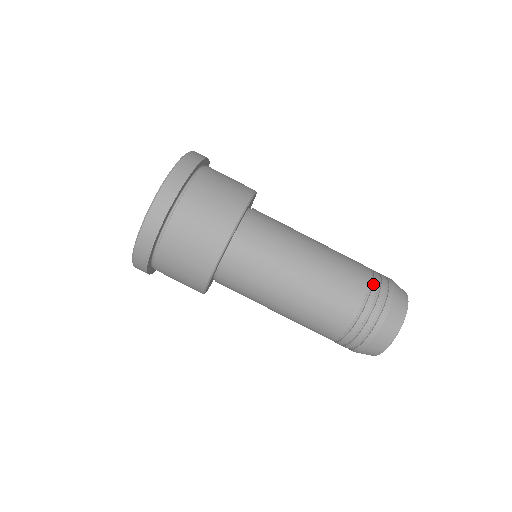
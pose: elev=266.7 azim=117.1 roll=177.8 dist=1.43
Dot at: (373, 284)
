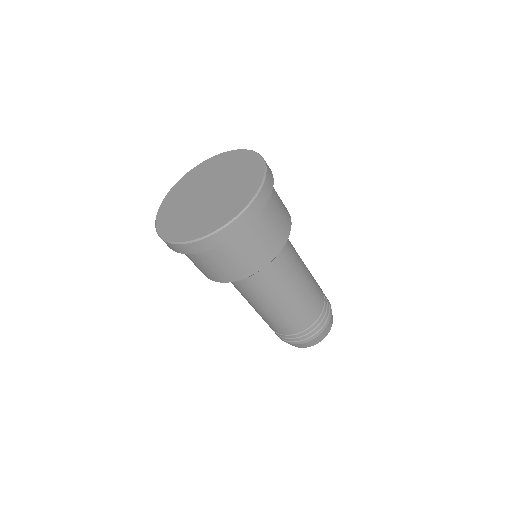
Dot at: (323, 312)
